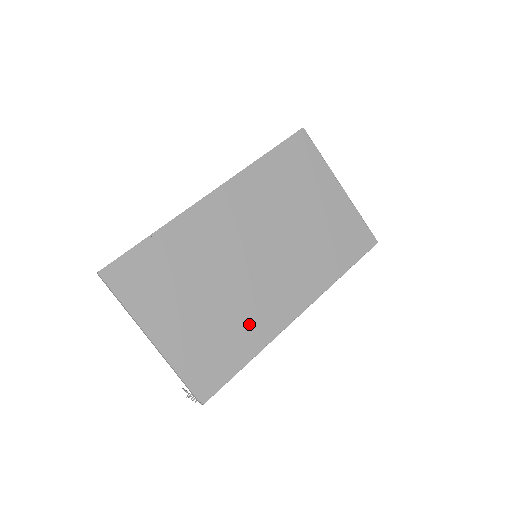
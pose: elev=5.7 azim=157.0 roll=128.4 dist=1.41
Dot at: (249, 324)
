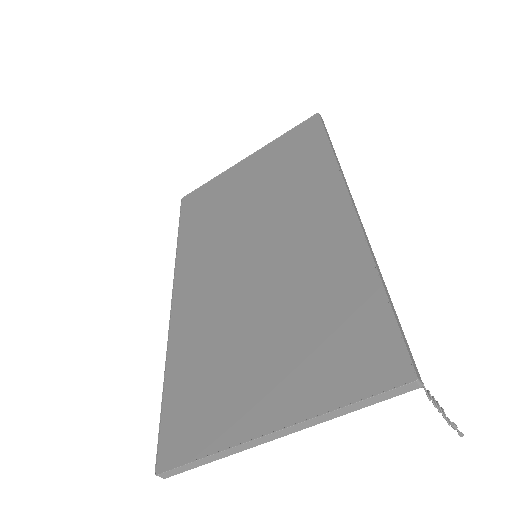
Dot at: (327, 275)
